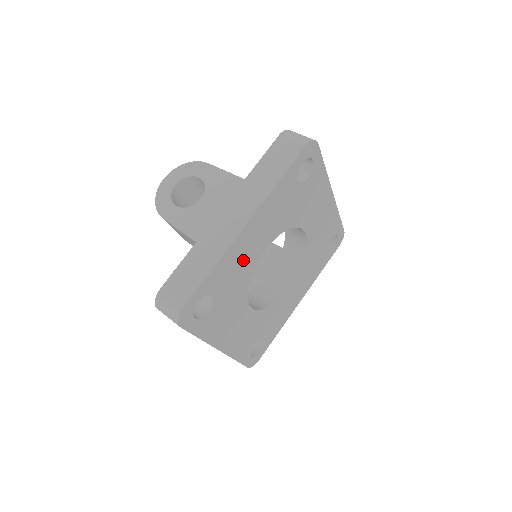
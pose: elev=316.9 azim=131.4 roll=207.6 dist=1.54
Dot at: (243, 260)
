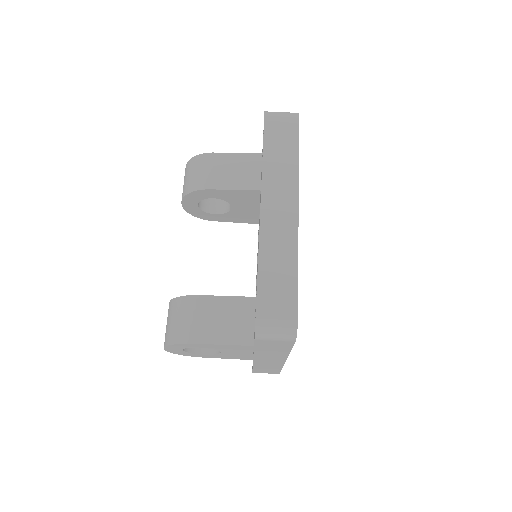
Dot at: occluded
